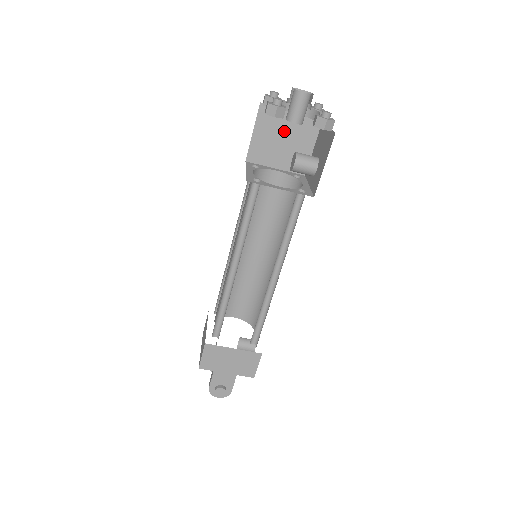
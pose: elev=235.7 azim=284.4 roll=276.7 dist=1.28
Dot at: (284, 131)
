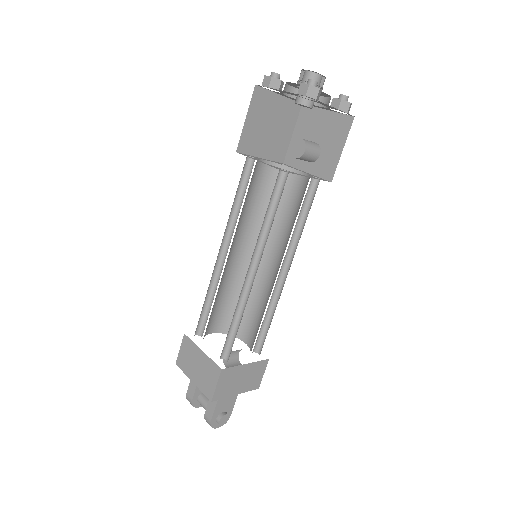
Dot at: (272, 117)
